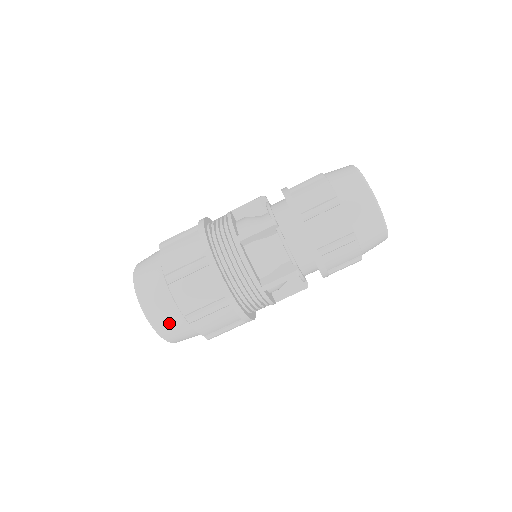
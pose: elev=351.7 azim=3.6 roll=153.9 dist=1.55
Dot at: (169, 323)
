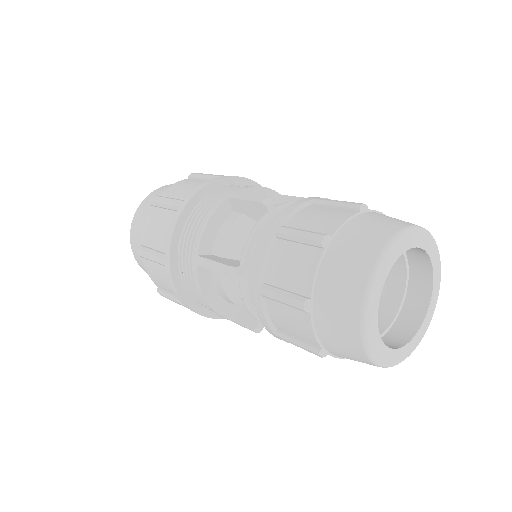
Dot at: occluded
